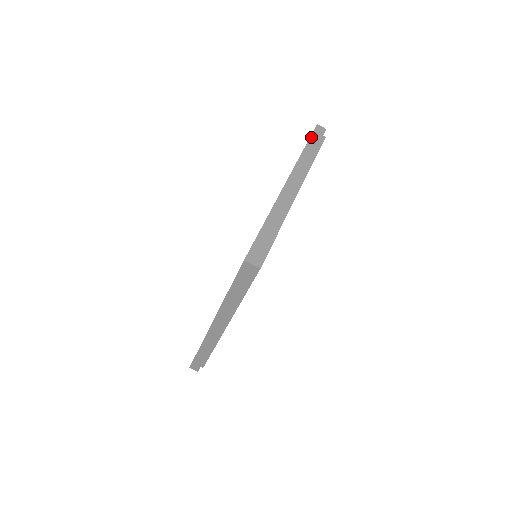
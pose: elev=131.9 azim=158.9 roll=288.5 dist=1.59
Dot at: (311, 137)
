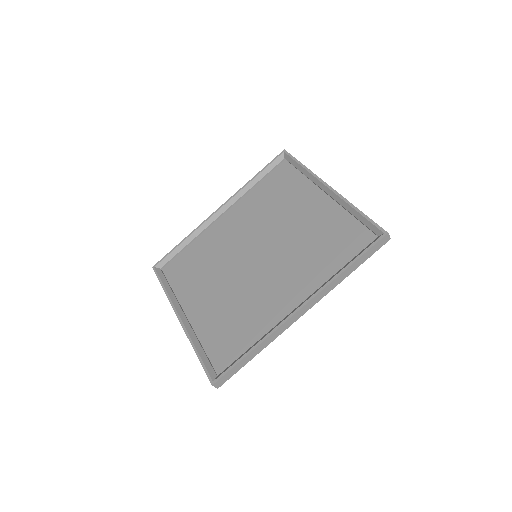
Dot at: (295, 158)
